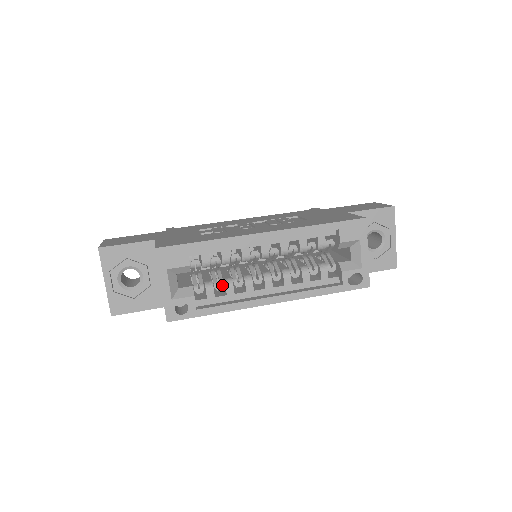
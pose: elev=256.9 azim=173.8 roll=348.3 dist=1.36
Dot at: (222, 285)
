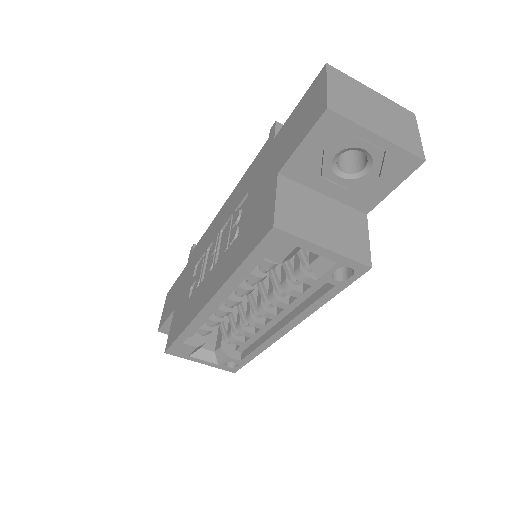
Dot at: (239, 332)
